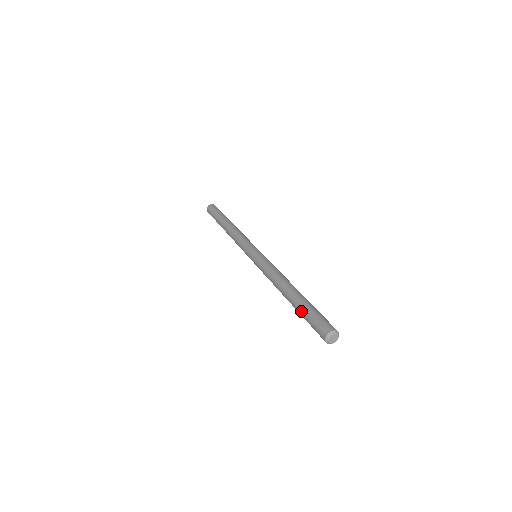
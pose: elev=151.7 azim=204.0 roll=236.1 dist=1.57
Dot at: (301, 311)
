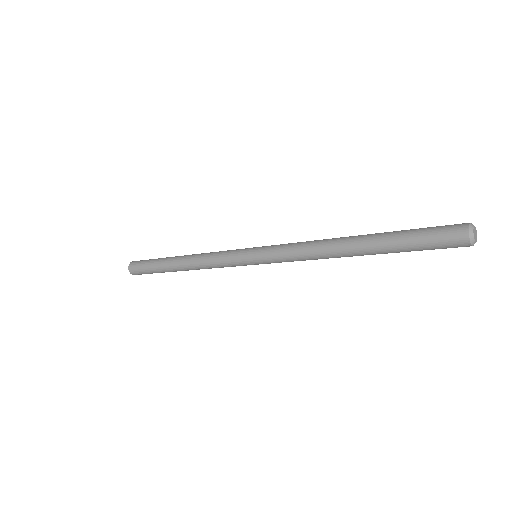
Dot at: (398, 233)
